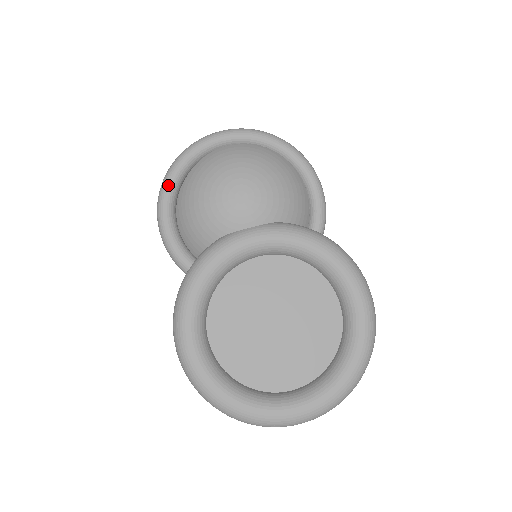
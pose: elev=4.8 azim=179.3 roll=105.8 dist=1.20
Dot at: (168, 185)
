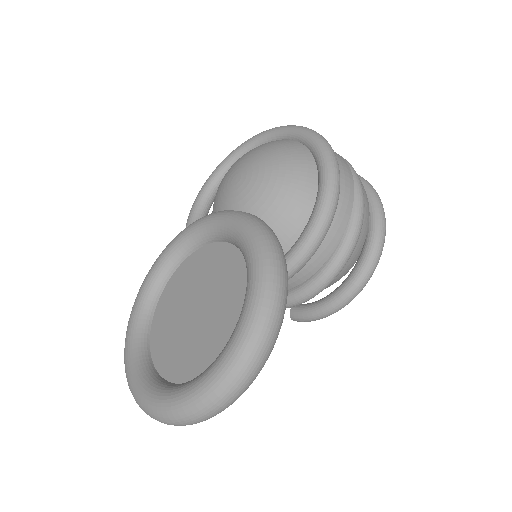
Dot at: (221, 163)
